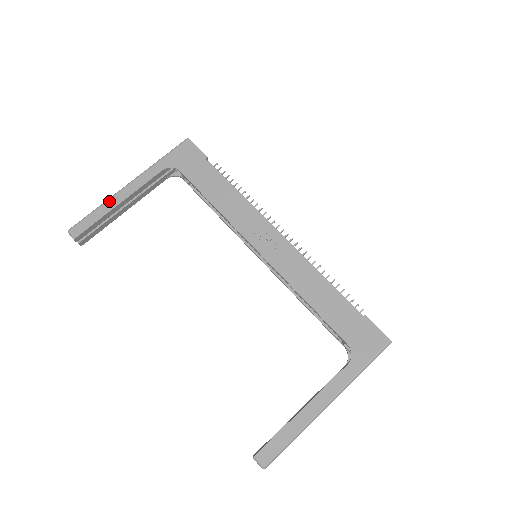
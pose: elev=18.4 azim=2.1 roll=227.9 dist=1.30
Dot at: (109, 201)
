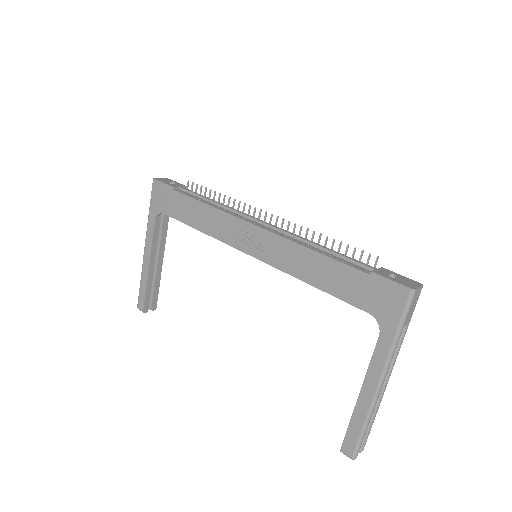
Dot at: (143, 270)
